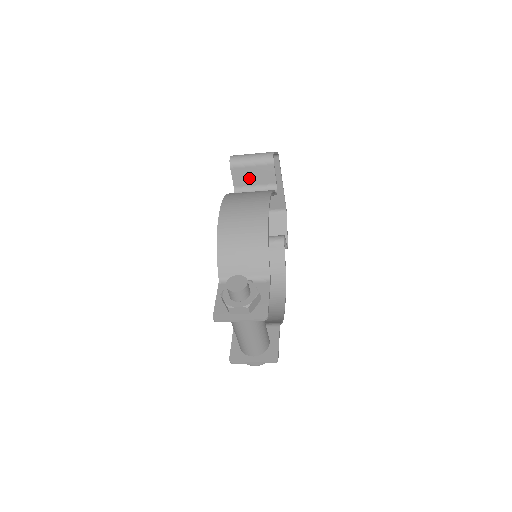
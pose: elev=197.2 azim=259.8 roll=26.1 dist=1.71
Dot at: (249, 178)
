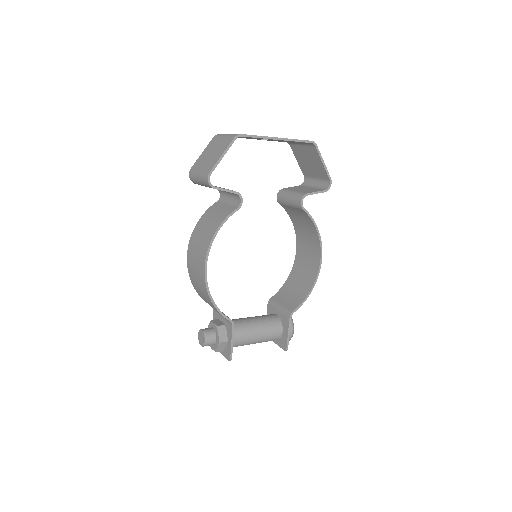
Dot at: occluded
